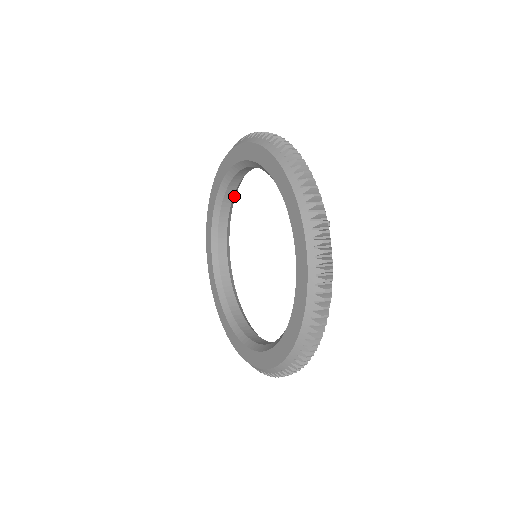
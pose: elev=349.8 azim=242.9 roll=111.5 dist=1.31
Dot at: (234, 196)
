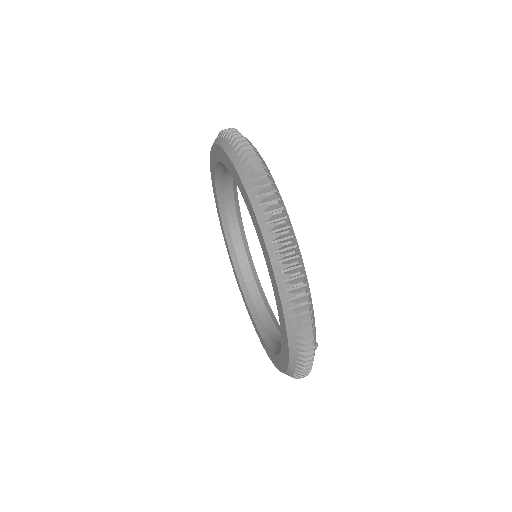
Dot at: occluded
